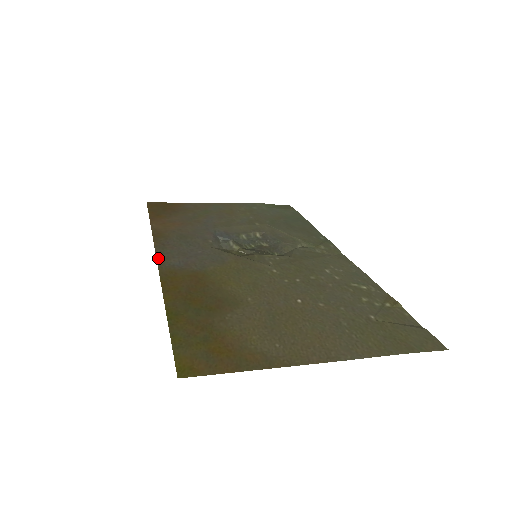
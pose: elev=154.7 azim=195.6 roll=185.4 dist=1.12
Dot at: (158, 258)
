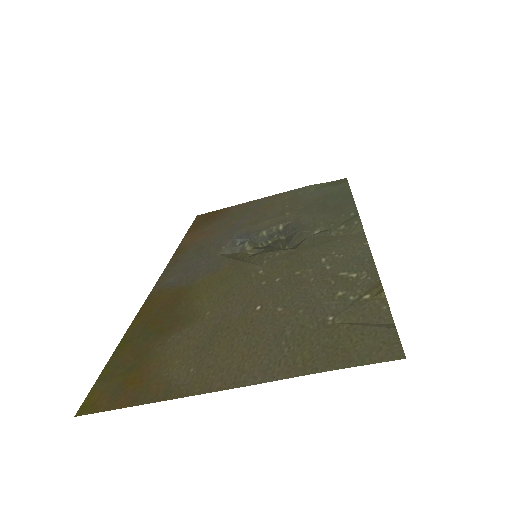
Dot at: (160, 278)
